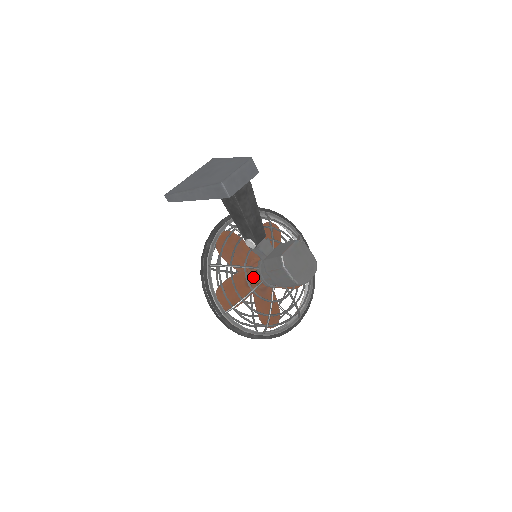
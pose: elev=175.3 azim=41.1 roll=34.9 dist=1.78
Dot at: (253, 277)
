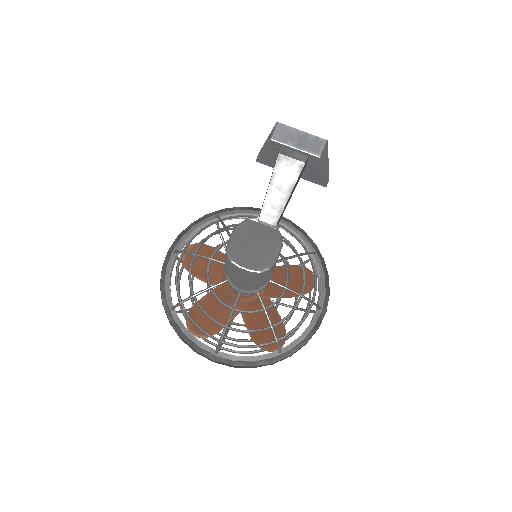
Dot at: occluded
